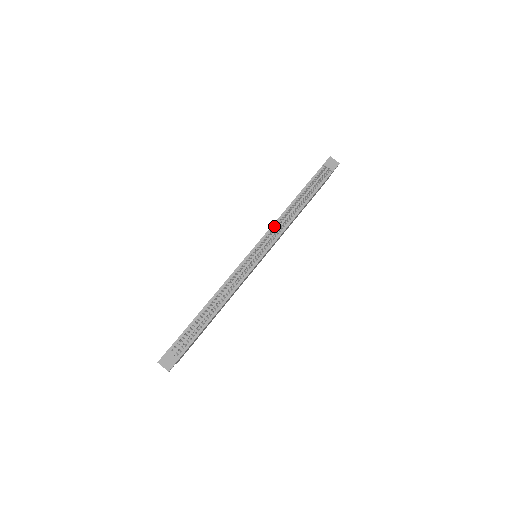
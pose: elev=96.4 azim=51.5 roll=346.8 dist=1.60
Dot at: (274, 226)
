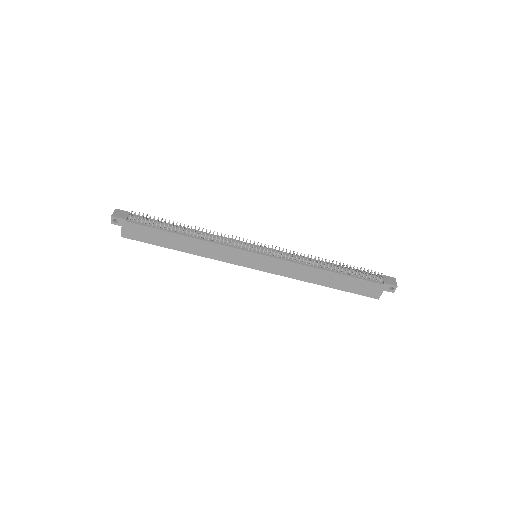
Dot at: occluded
